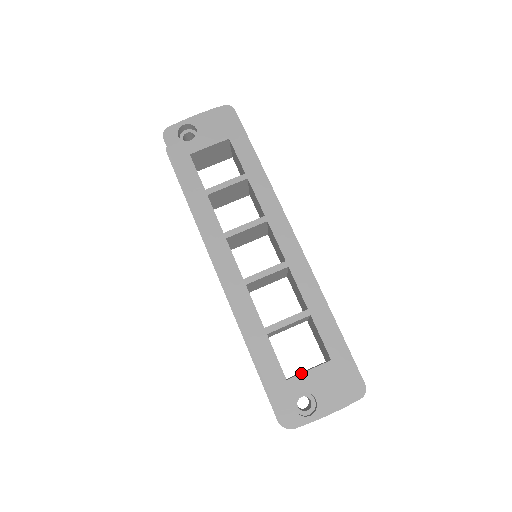
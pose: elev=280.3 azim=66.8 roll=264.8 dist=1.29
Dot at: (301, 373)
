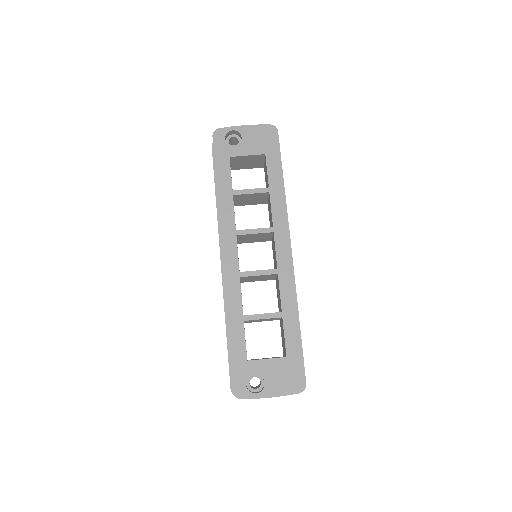
Dot at: (260, 359)
